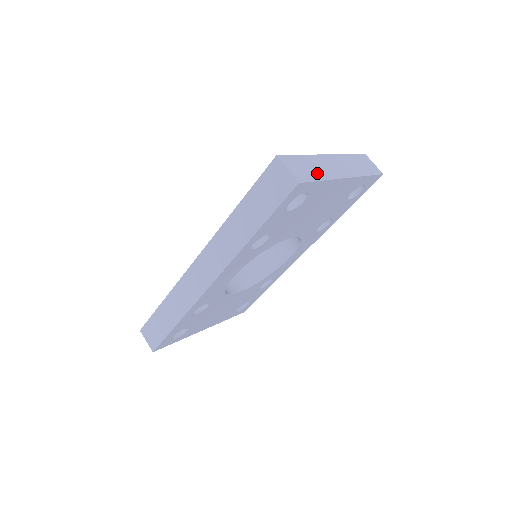
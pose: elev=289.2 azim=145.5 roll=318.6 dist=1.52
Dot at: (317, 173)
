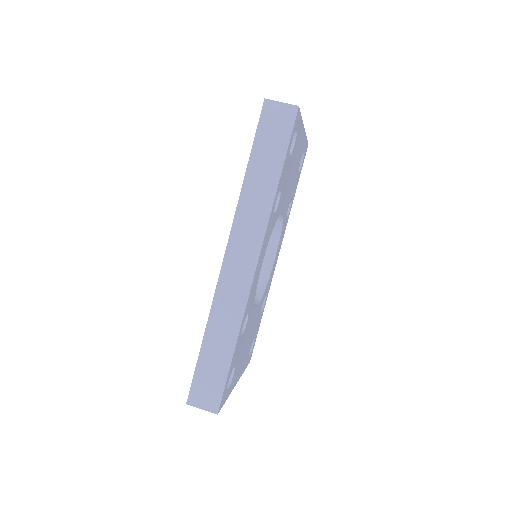
Dot at: occluded
